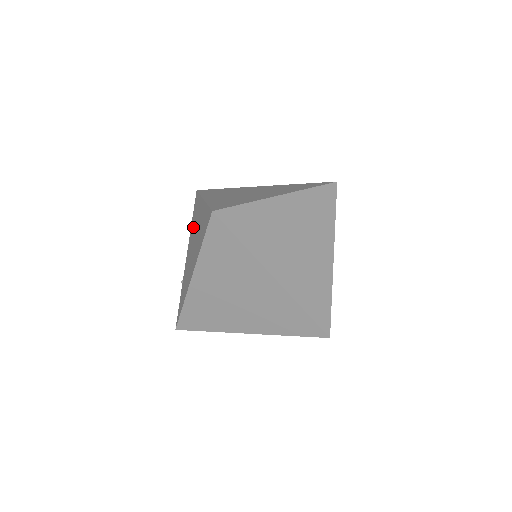
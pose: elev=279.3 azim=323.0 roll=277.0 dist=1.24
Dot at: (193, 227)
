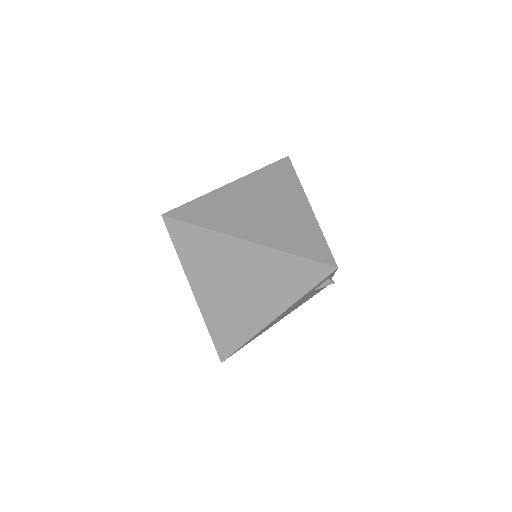
Dot at: occluded
